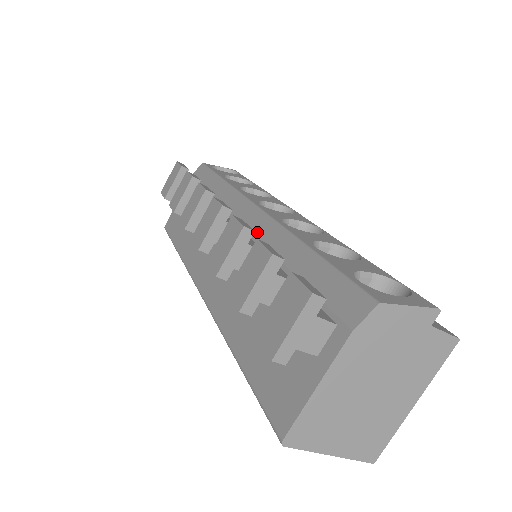
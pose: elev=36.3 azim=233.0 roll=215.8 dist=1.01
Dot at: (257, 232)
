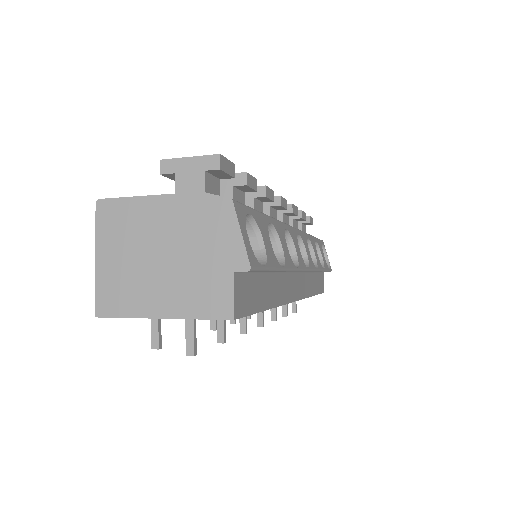
Dot at: occluded
